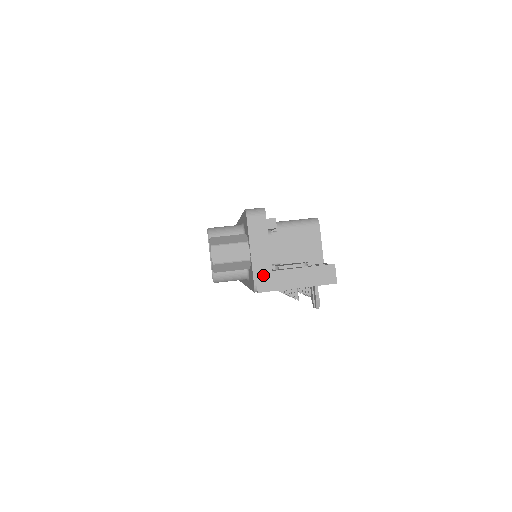
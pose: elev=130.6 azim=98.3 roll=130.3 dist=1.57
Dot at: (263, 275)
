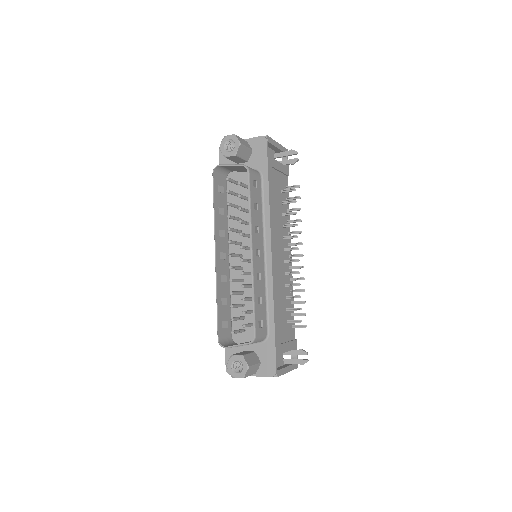
Dot at: occluded
